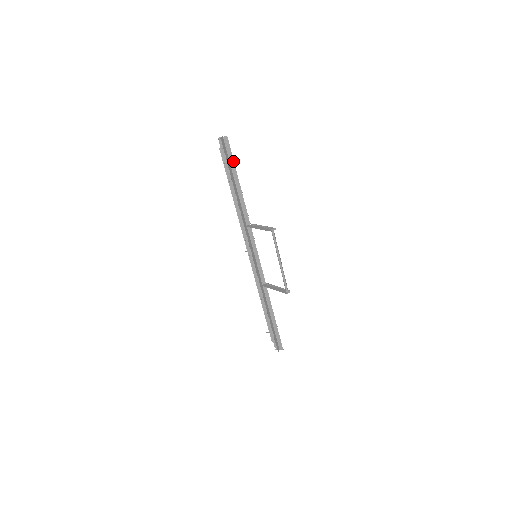
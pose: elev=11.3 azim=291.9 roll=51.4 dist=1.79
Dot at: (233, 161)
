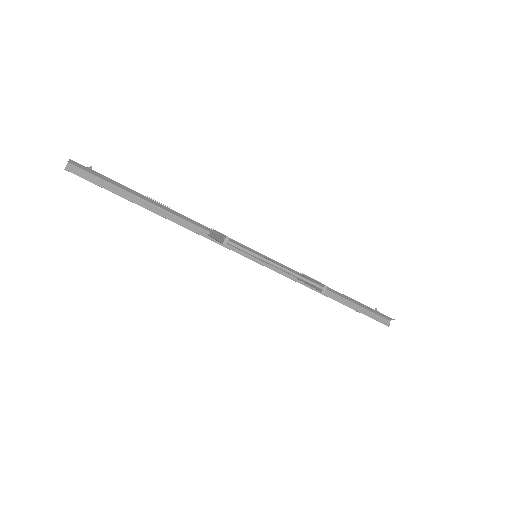
Dot at: (111, 180)
